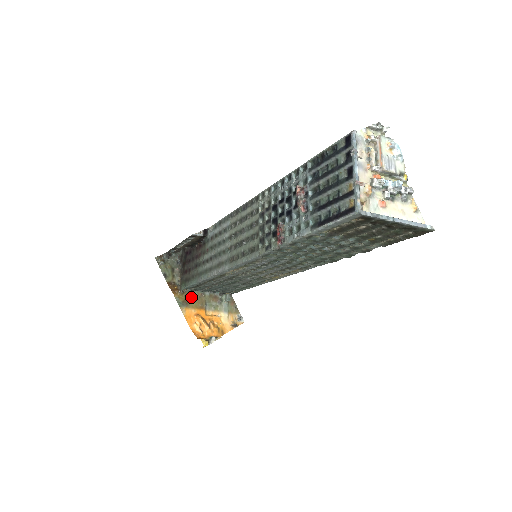
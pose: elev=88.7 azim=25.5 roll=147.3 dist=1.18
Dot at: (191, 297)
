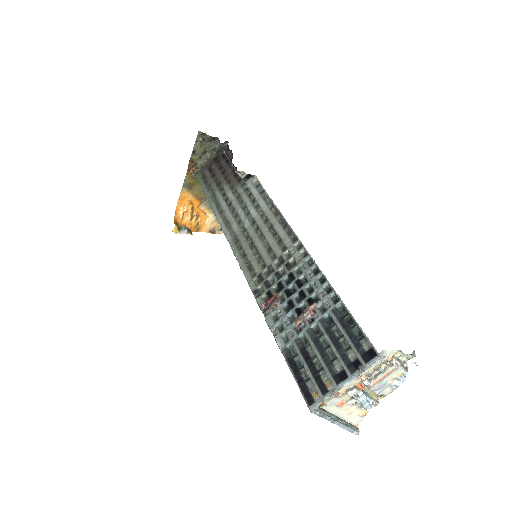
Dot at: (199, 185)
